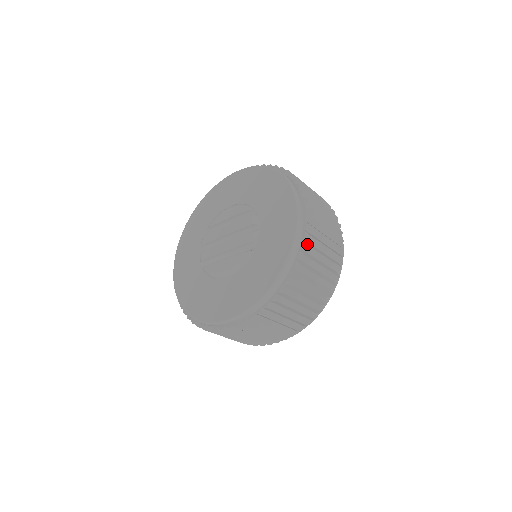
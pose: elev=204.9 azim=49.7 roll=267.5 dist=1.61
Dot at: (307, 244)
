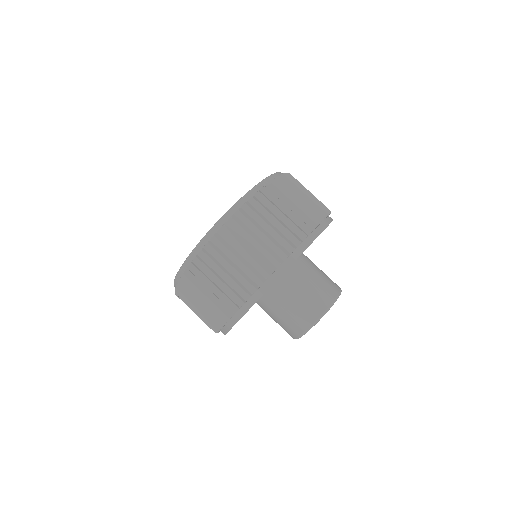
Dot at: (201, 256)
